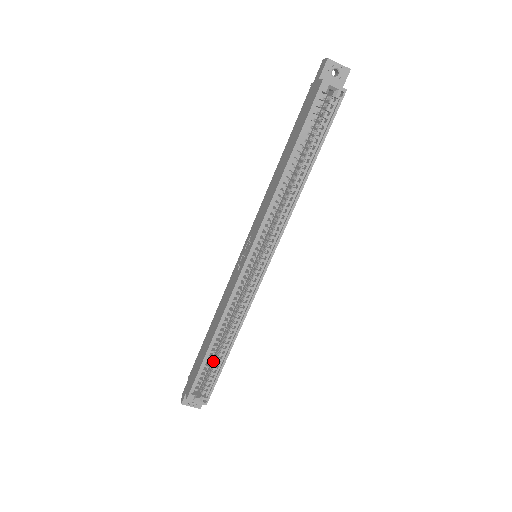
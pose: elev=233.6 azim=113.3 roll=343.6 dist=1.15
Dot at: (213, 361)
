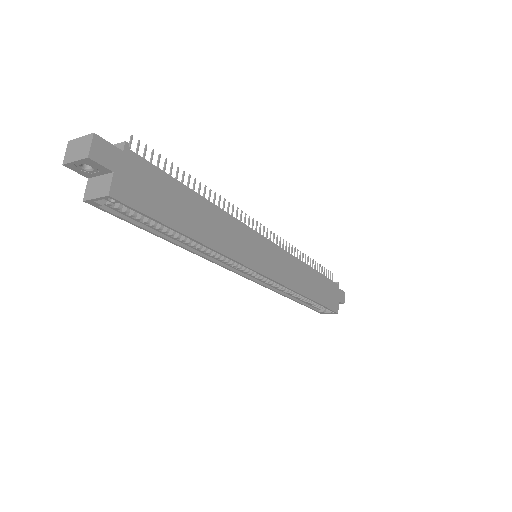
Dot at: occluded
